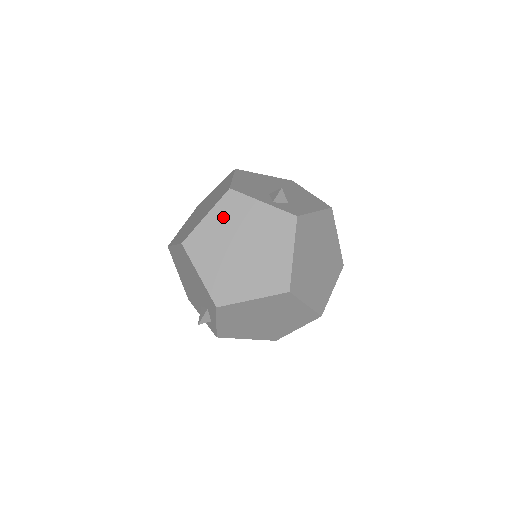
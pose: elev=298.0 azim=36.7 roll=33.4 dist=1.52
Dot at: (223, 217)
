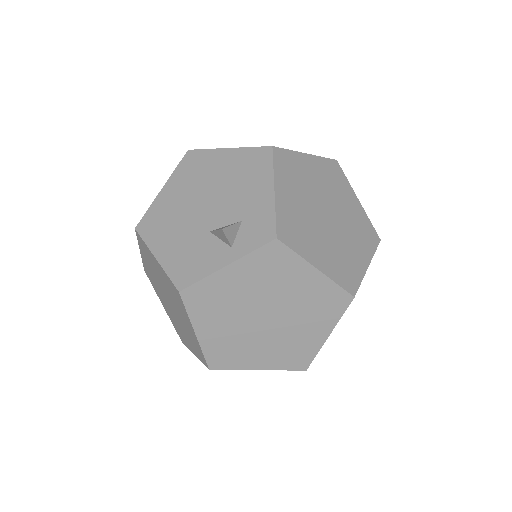
Dot at: (211, 317)
